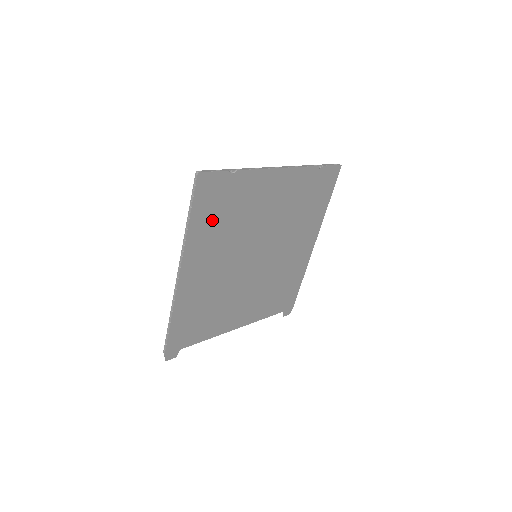
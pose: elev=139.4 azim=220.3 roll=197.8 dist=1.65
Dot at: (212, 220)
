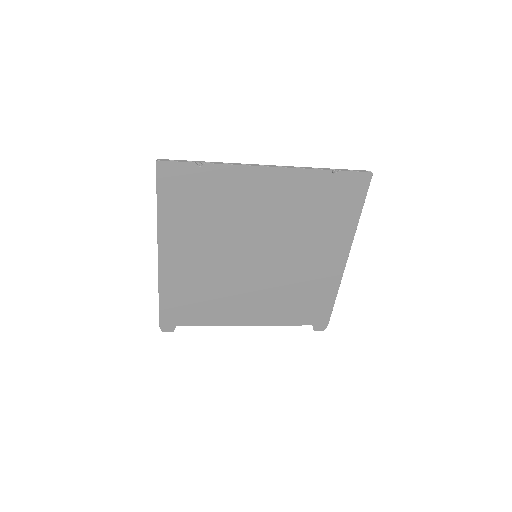
Dot at: (186, 209)
